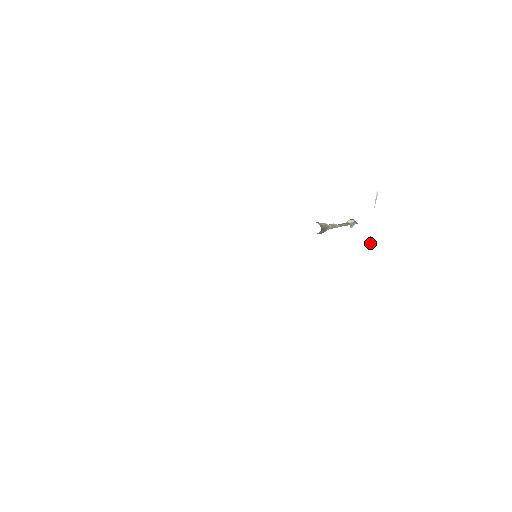
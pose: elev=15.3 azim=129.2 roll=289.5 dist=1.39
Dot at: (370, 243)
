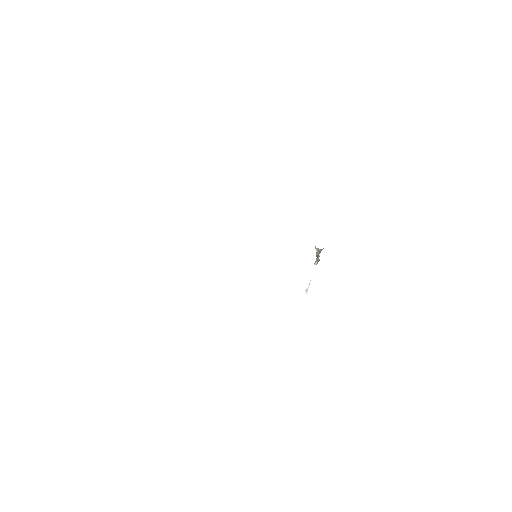
Dot at: occluded
